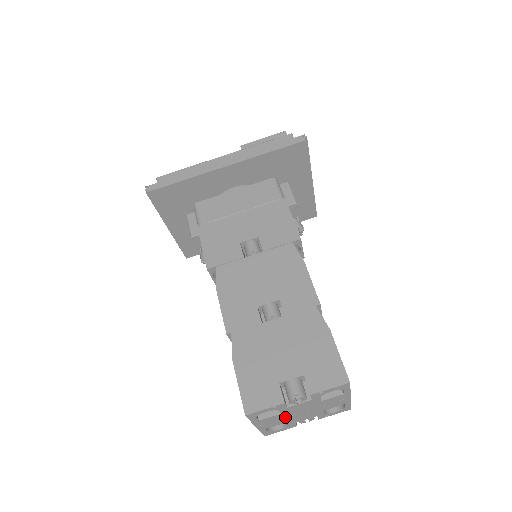
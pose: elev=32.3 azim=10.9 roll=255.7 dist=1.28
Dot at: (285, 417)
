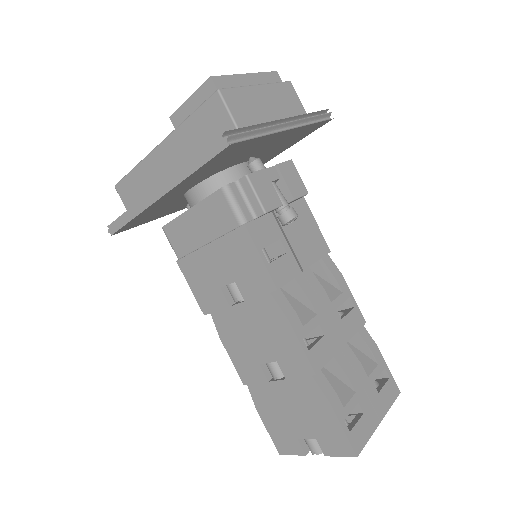
Dot at: occluded
